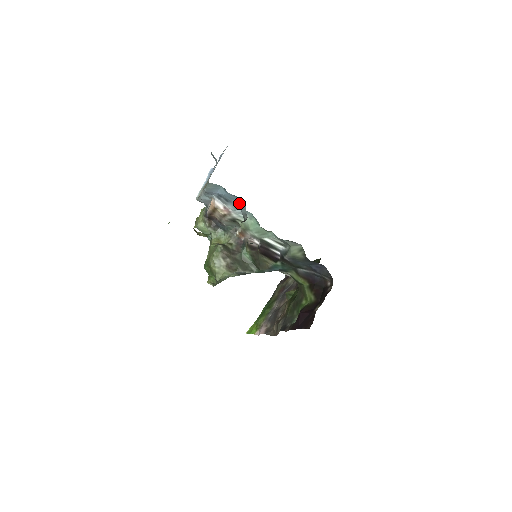
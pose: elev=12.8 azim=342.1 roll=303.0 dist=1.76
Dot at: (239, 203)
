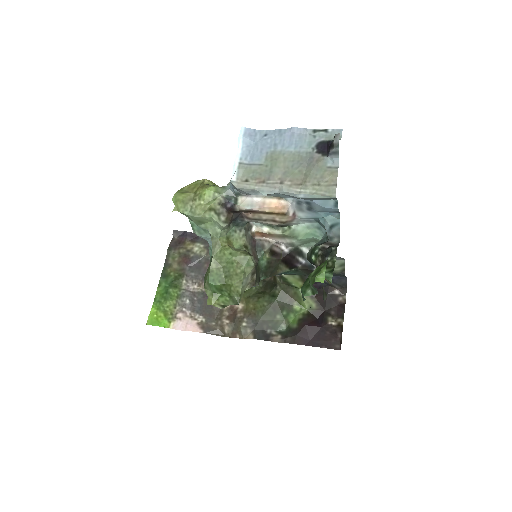
Dot at: (331, 218)
